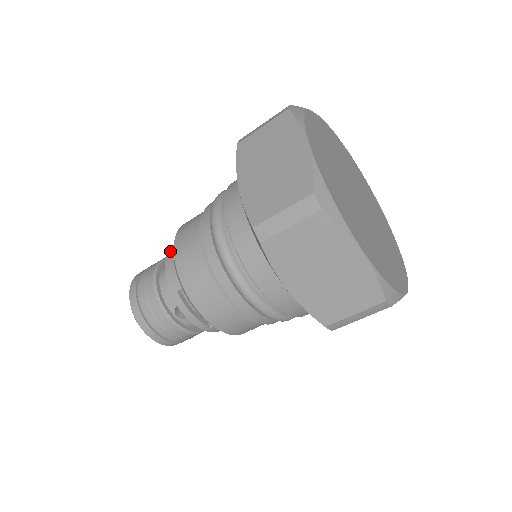
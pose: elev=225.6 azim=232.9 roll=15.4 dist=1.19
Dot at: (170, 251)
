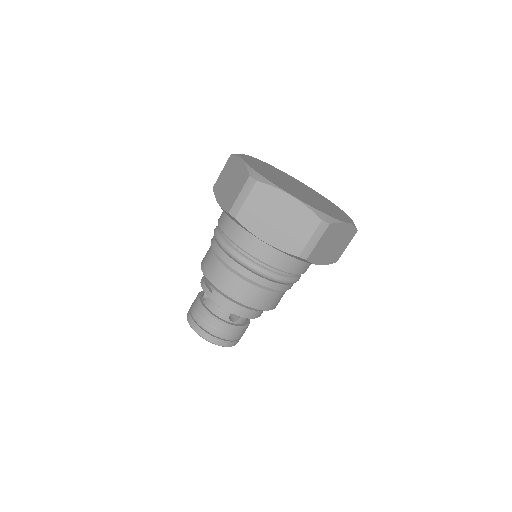
Dot at: occluded
